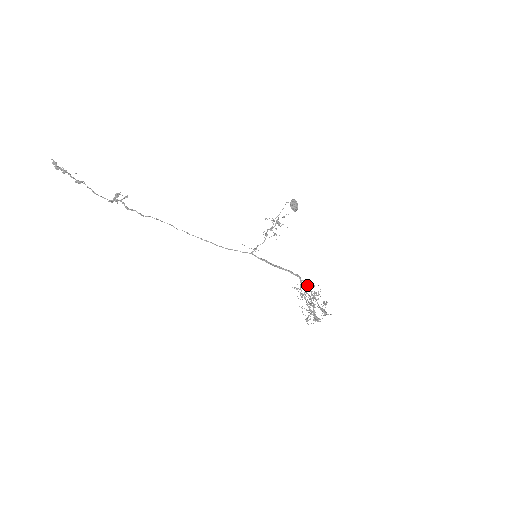
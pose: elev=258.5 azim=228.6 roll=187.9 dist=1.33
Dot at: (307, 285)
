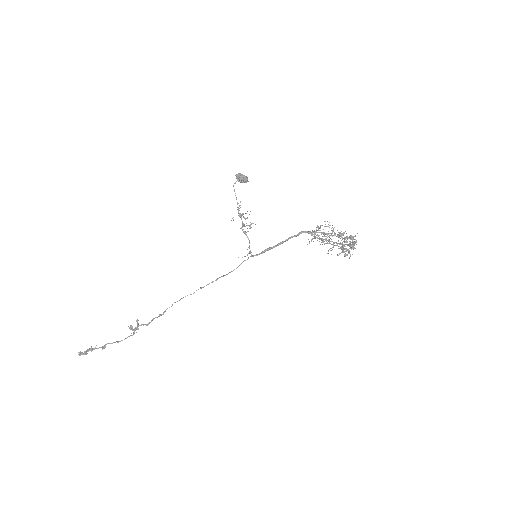
Dot at: occluded
